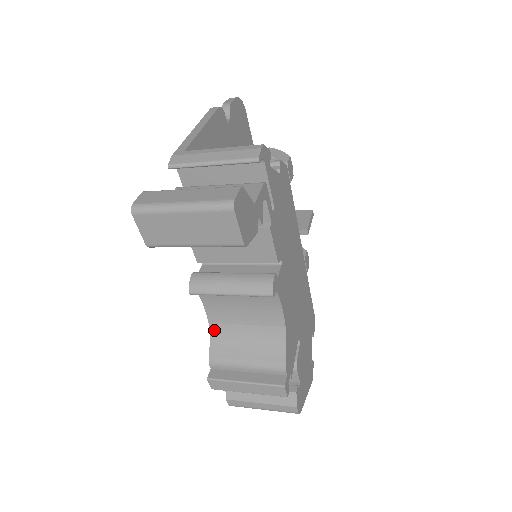
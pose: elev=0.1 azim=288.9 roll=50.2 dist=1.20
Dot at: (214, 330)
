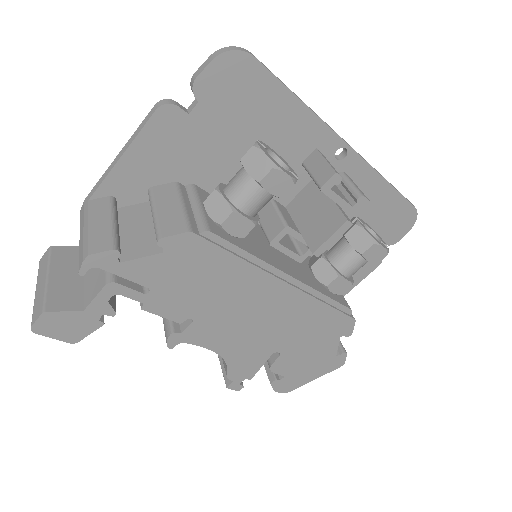
Dot at: occluded
